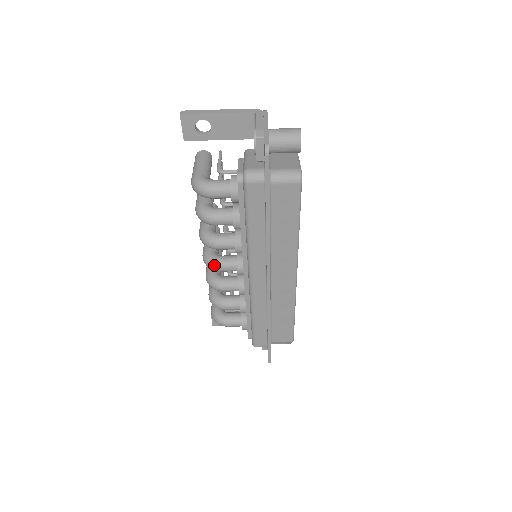
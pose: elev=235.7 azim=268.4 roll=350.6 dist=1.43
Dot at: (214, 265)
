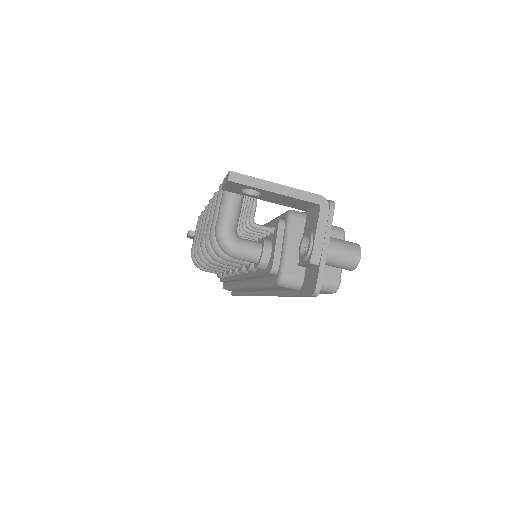
Dot at: (211, 262)
